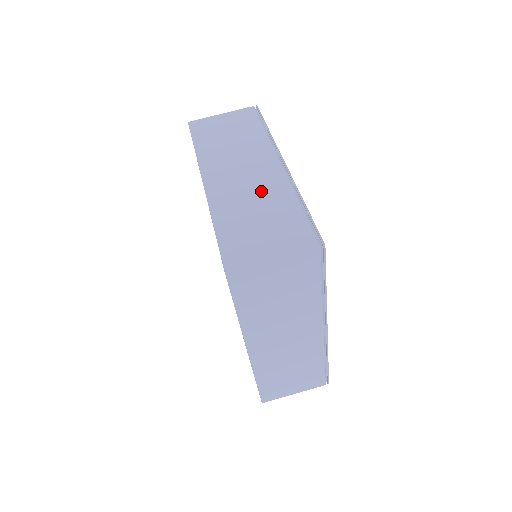
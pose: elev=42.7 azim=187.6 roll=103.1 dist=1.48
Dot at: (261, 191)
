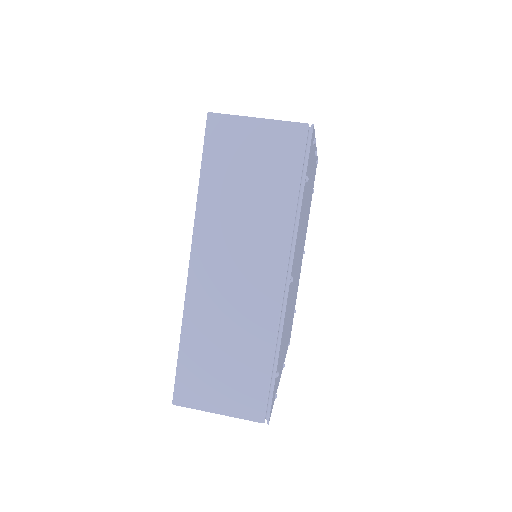
Dot at: (244, 317)
